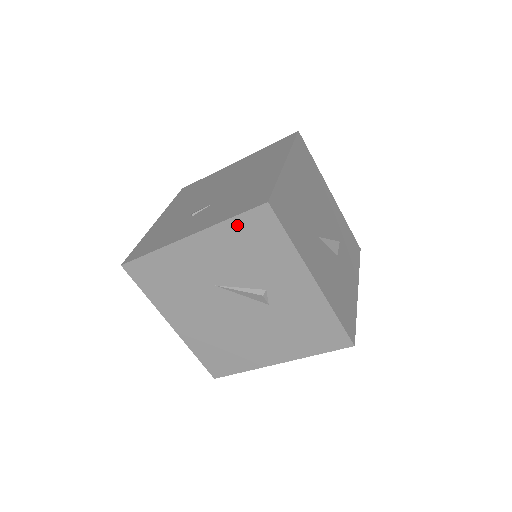
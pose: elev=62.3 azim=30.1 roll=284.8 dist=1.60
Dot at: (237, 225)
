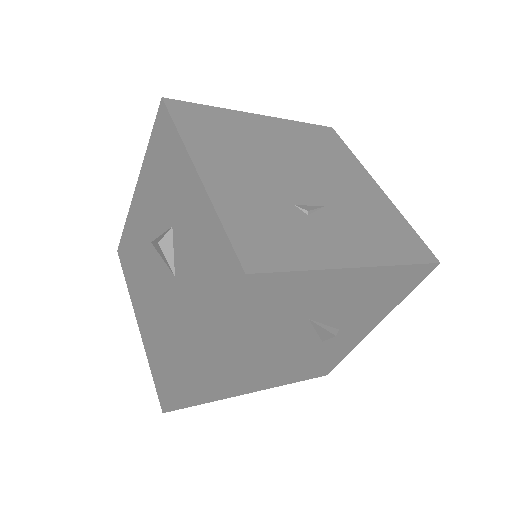
Dot at: (402, 272)
